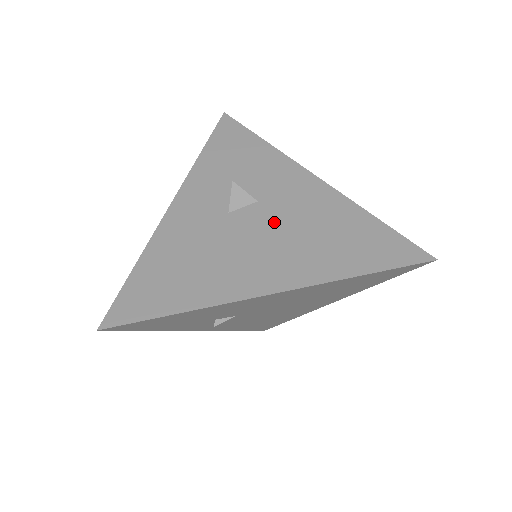
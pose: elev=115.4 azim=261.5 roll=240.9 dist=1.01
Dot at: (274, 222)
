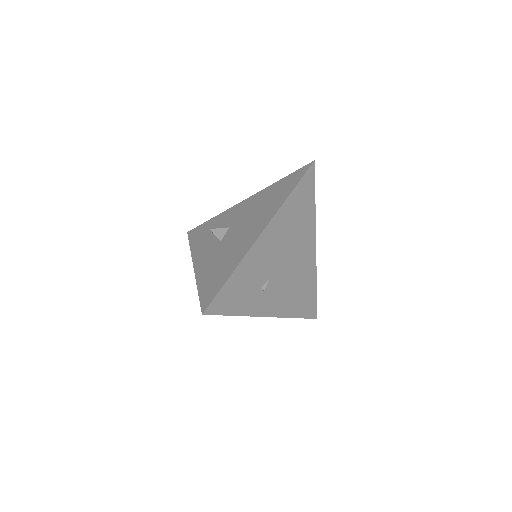
Dot at: (242, 223)
